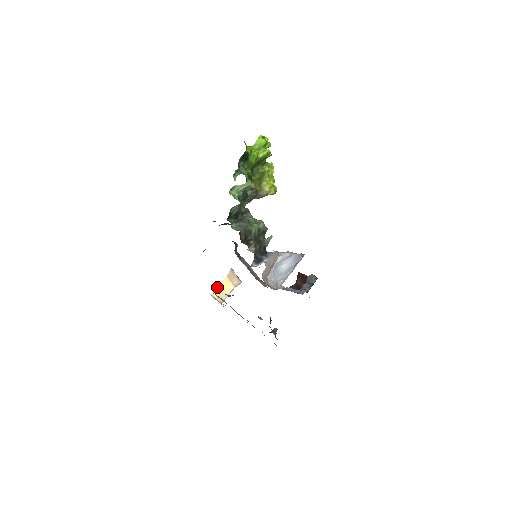
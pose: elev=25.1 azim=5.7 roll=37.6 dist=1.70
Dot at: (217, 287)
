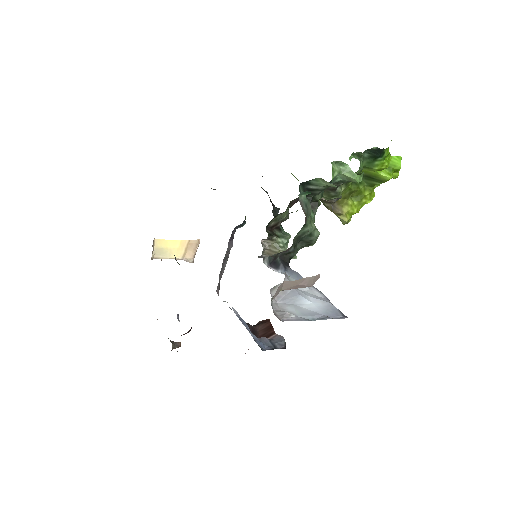
Dot at: occluded
